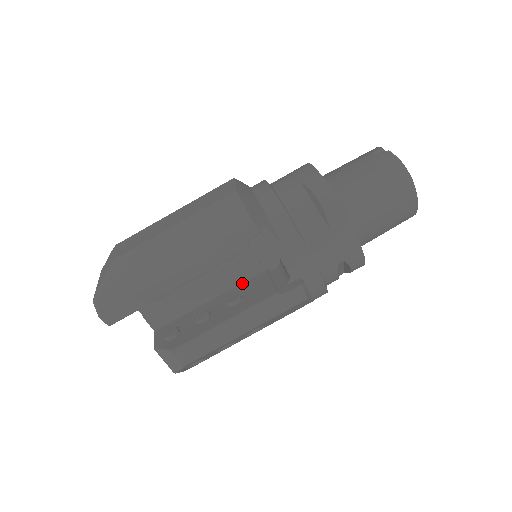
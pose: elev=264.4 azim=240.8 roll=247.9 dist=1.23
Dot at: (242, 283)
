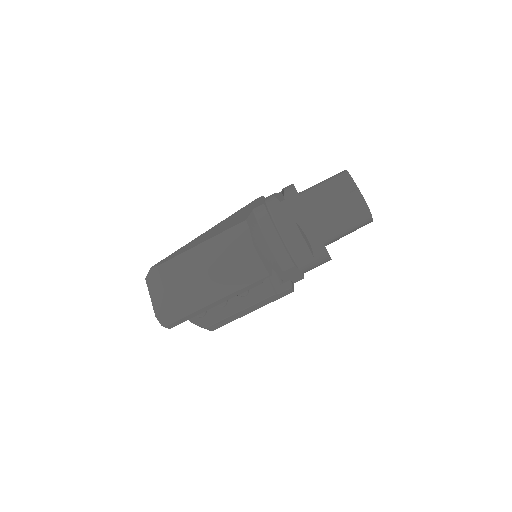
Dot at: occluded
